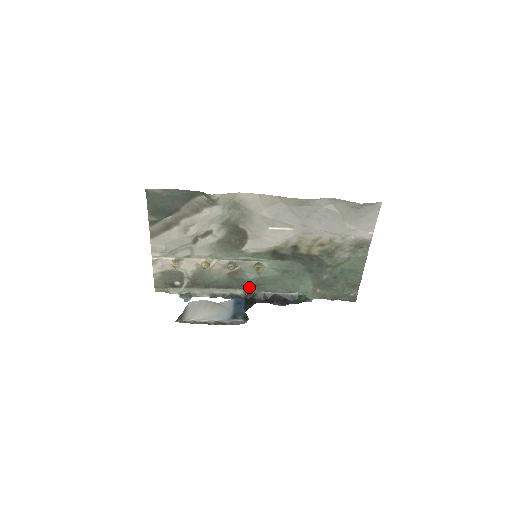
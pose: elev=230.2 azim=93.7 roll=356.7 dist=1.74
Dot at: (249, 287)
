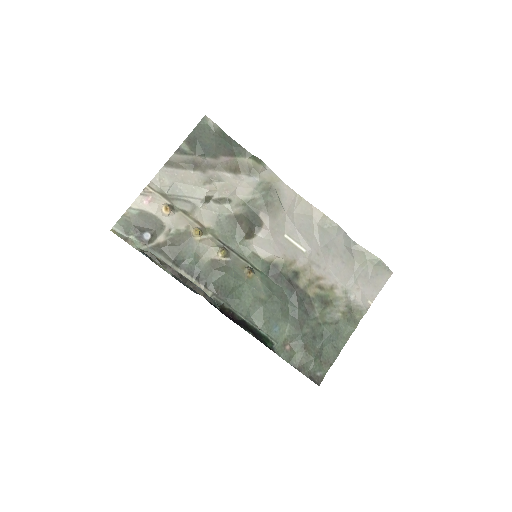
Dot at: (222, 292)
